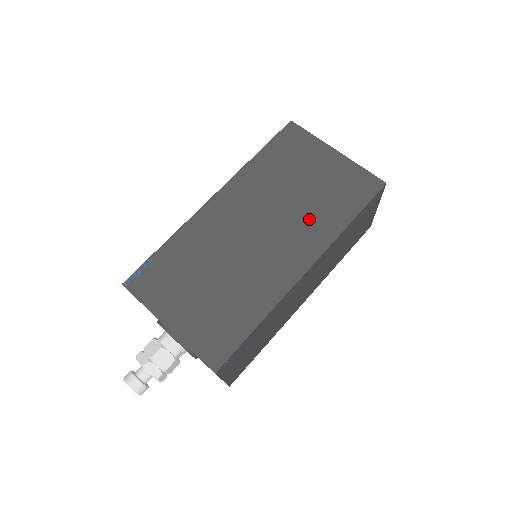
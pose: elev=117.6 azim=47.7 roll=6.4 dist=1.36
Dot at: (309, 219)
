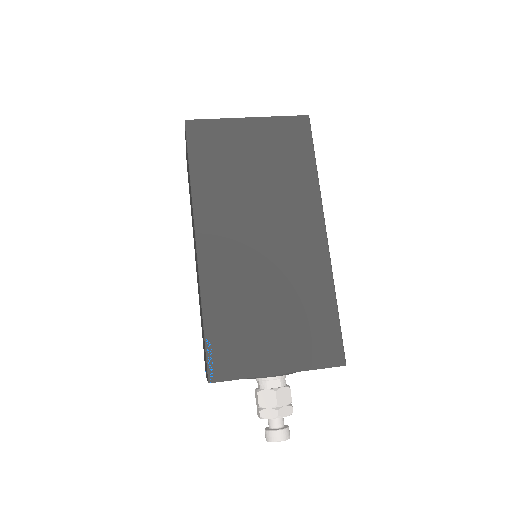
Dot at: (287, 193)
